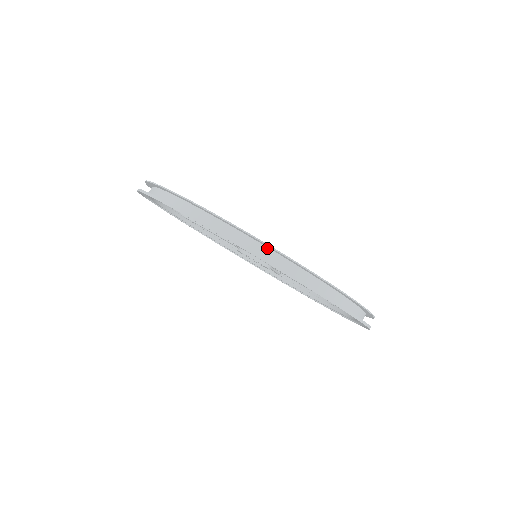
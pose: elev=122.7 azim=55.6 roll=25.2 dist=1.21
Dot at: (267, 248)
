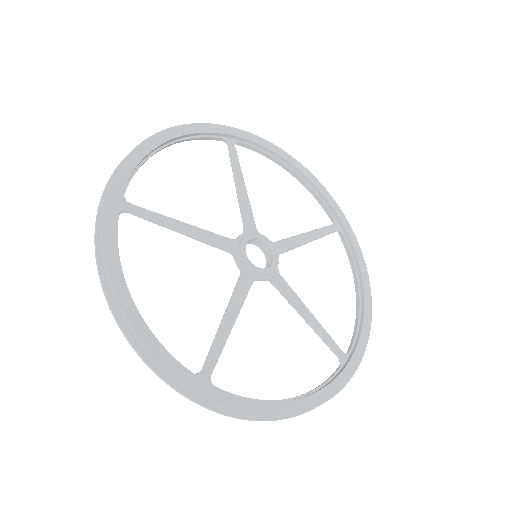
Dot at: (164, 353)
